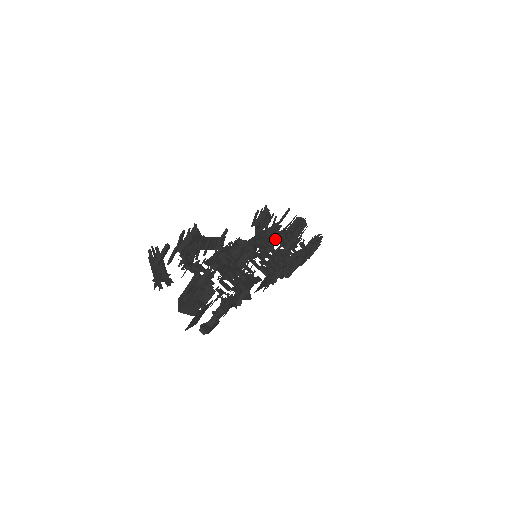
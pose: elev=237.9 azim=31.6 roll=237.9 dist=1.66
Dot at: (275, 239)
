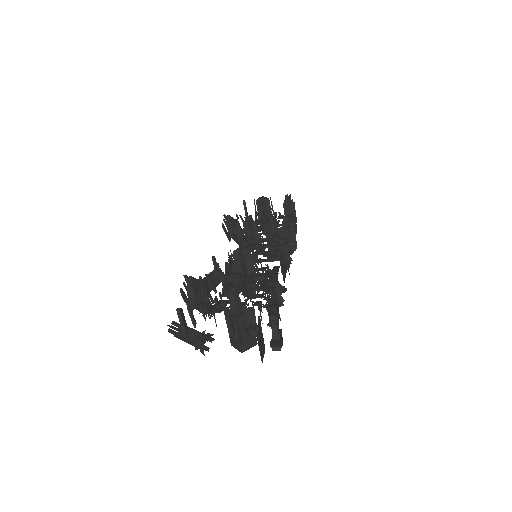
Dot at: occluded
